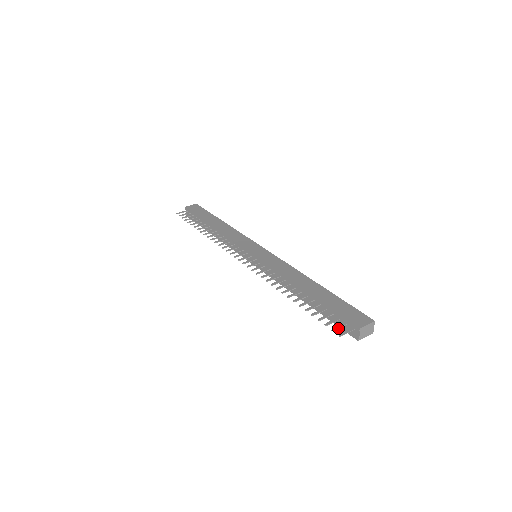
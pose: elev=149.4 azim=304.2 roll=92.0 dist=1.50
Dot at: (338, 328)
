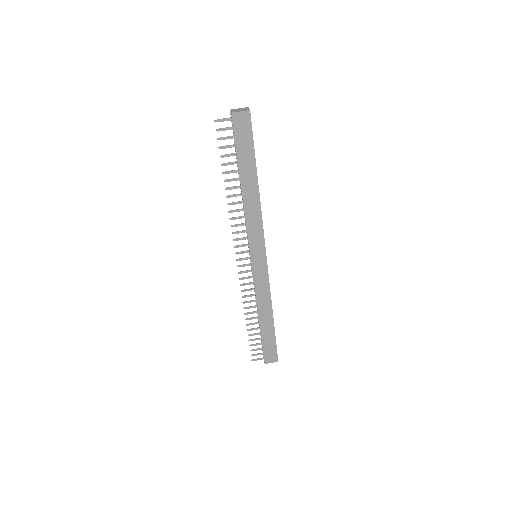
Dot at: occluded
